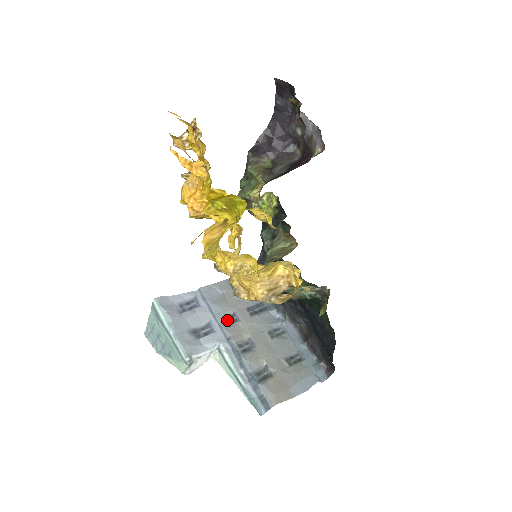
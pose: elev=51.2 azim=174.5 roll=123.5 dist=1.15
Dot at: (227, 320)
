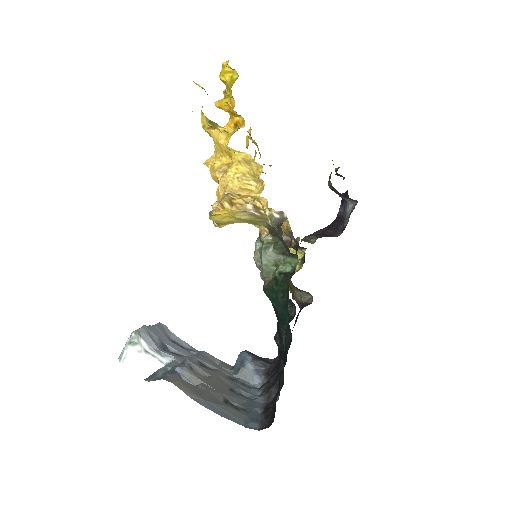
Dot at: (202, 364)
